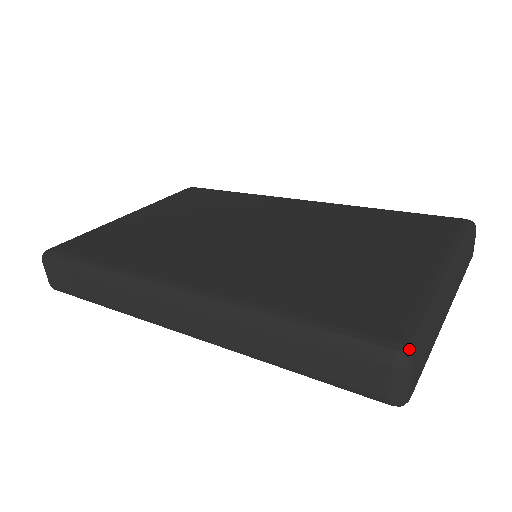
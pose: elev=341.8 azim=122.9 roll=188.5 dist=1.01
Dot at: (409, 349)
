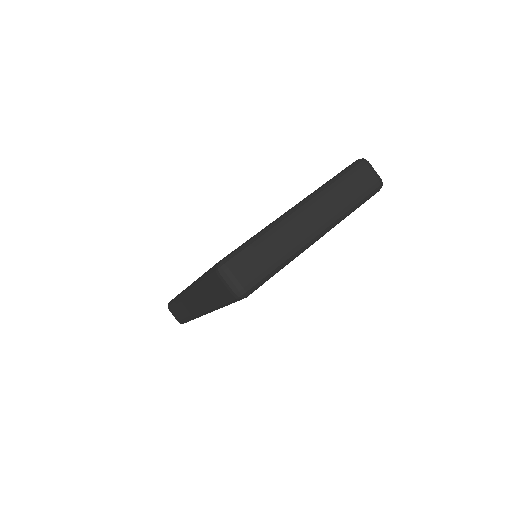
Dot at: (222, 262)
